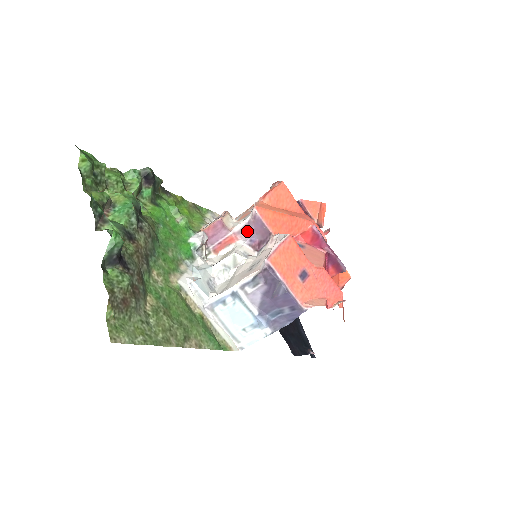
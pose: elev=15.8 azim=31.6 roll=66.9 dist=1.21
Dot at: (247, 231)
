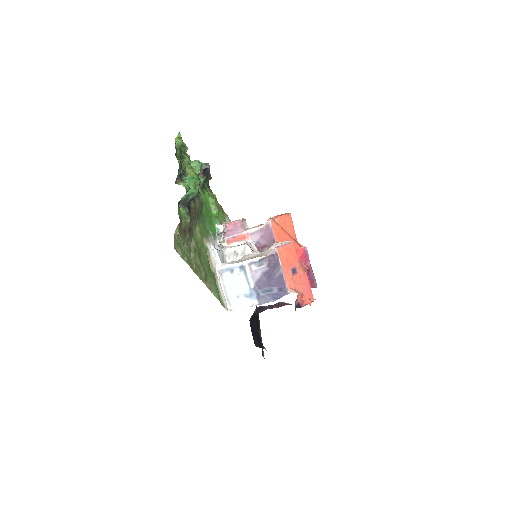
Dot at: (258, 235)
